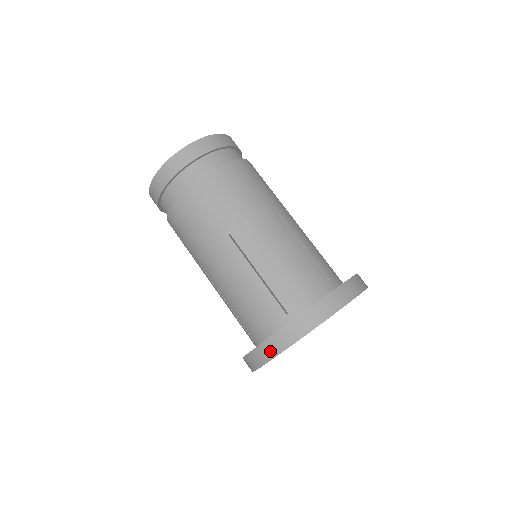
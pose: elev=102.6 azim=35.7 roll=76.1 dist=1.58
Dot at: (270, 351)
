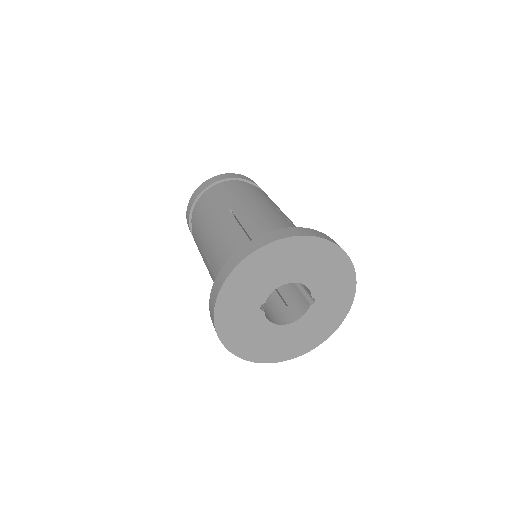
Dot at: (229, 268)
